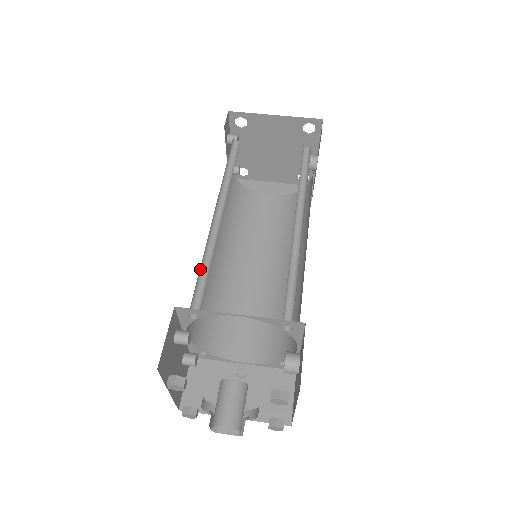
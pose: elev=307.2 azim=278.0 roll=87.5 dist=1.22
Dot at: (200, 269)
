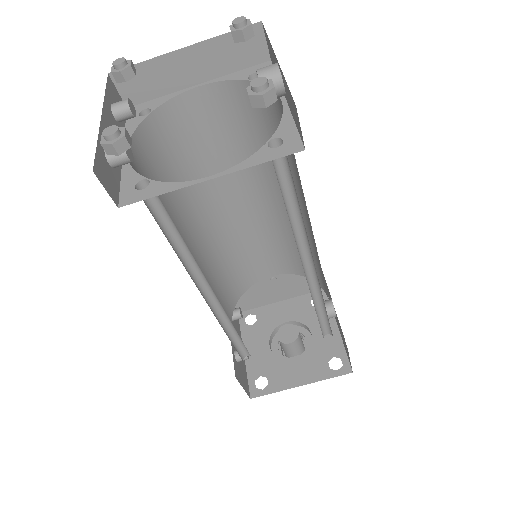
Dot at: (228, 336)
